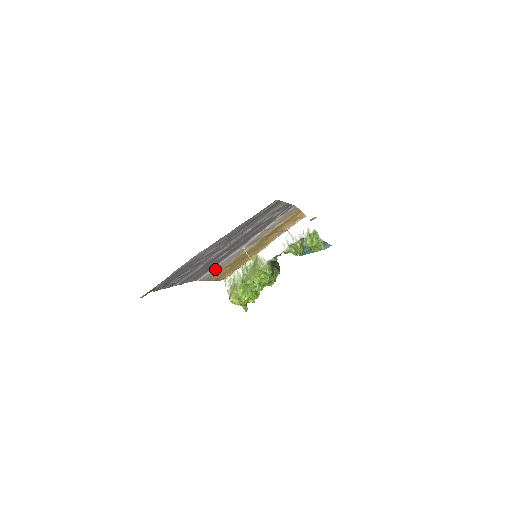
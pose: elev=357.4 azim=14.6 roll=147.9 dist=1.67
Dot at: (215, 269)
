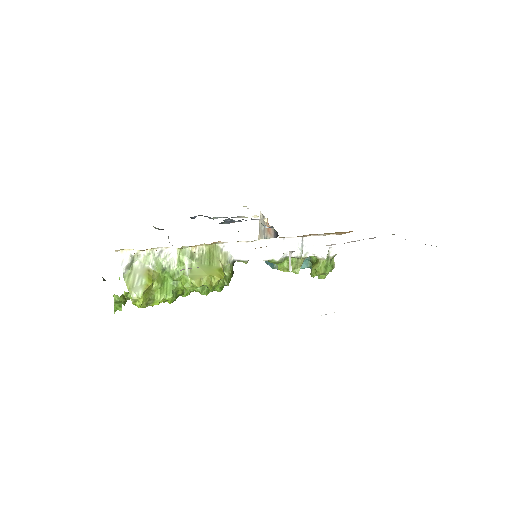
Dot at: occluded
